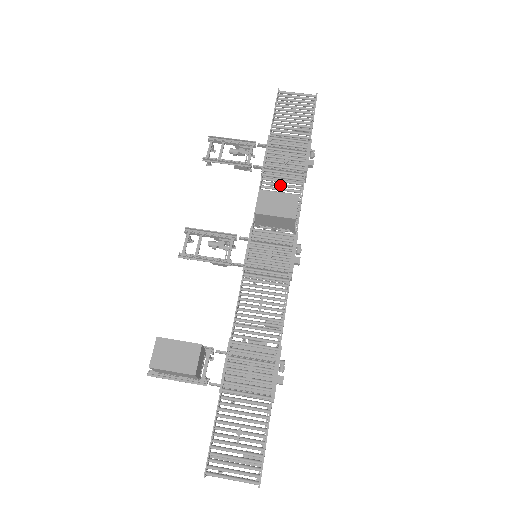
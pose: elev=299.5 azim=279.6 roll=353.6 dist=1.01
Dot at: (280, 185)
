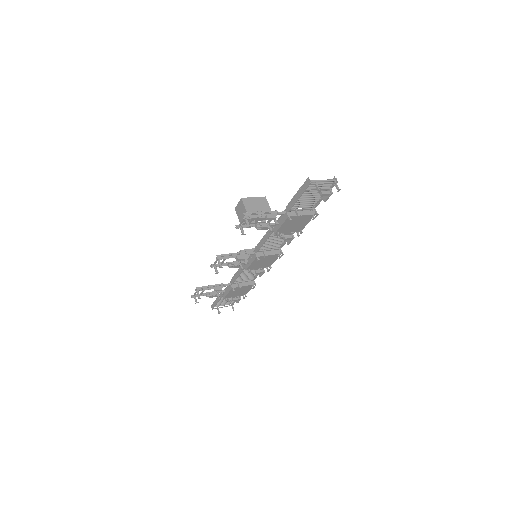
Dot at: (243, 277)
